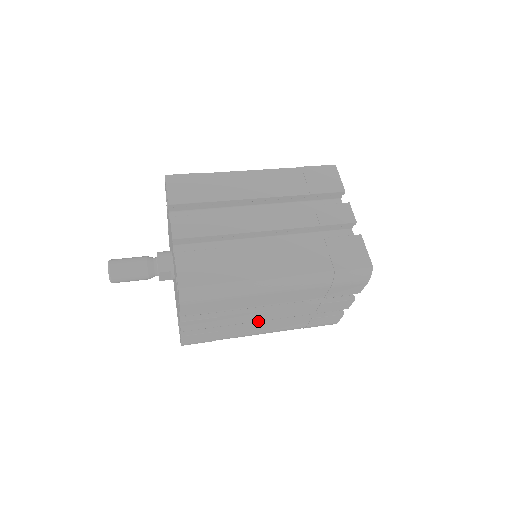
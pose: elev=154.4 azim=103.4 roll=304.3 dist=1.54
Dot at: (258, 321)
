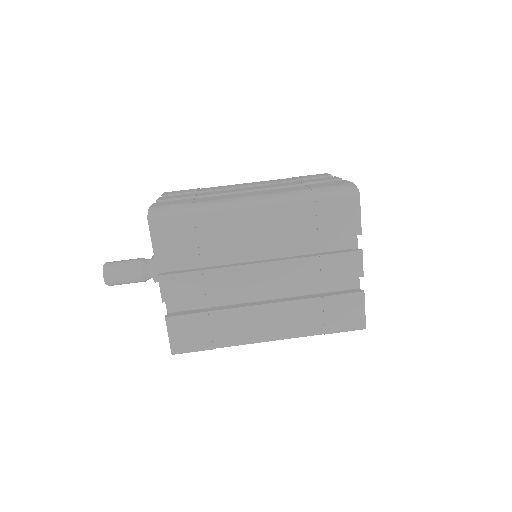
Dot at: occluded
